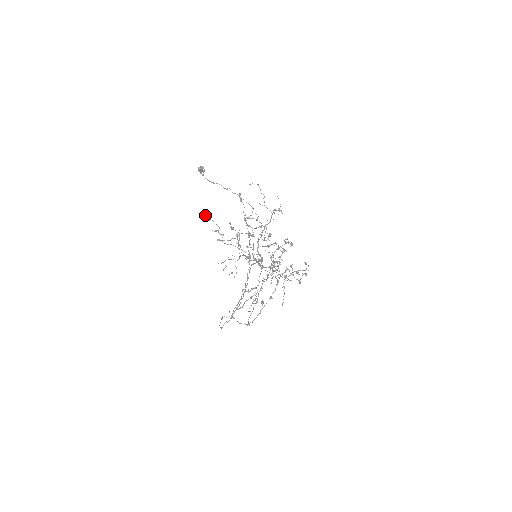
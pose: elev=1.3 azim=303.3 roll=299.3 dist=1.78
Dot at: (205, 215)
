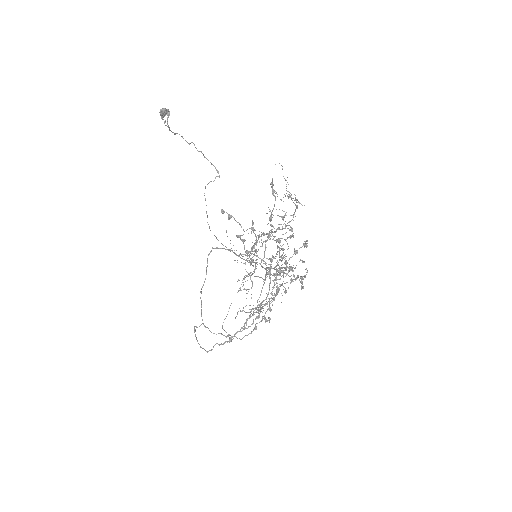
Dot at: (226, 212)
